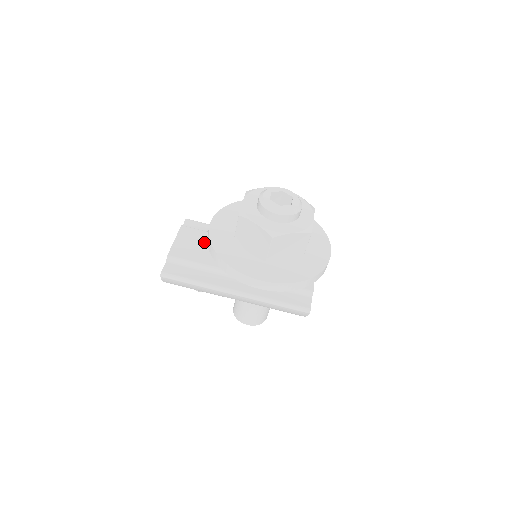
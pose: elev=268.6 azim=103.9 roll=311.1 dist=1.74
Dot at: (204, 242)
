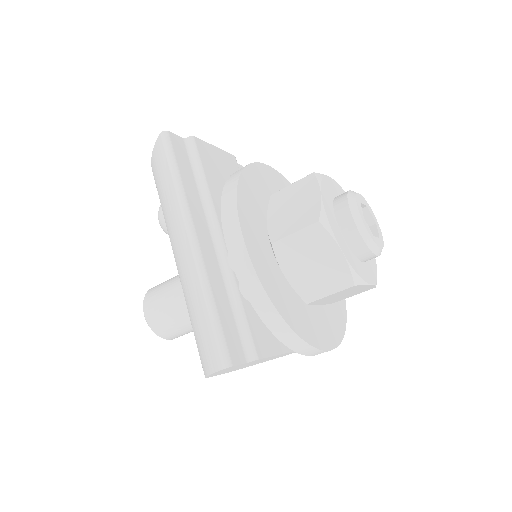
Dot at: occluded
